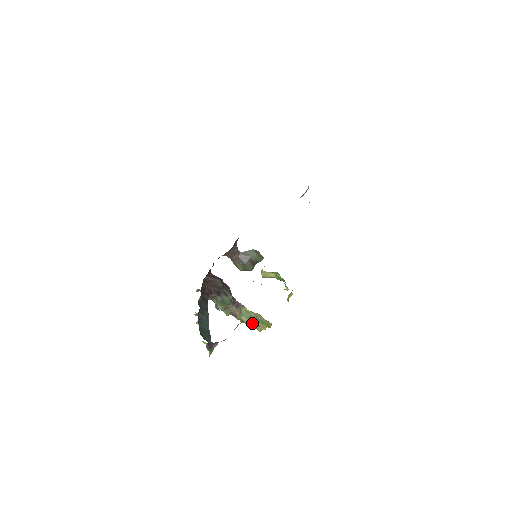
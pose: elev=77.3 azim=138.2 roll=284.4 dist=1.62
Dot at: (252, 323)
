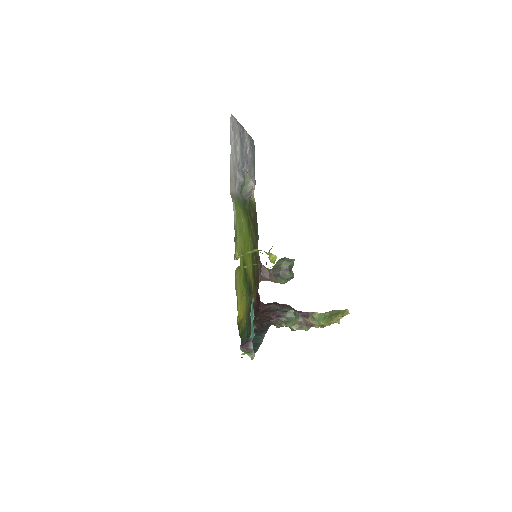
Dot at: (328, 321)
